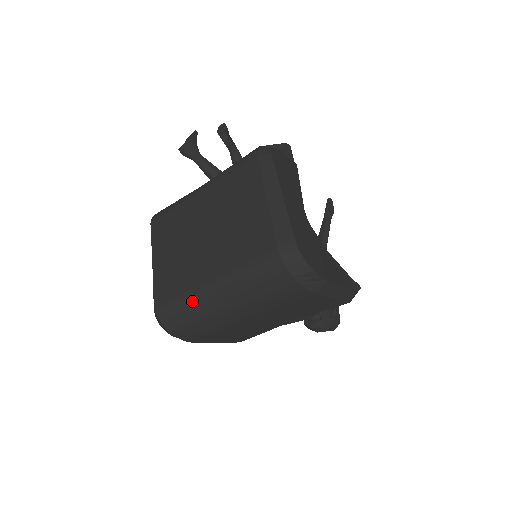
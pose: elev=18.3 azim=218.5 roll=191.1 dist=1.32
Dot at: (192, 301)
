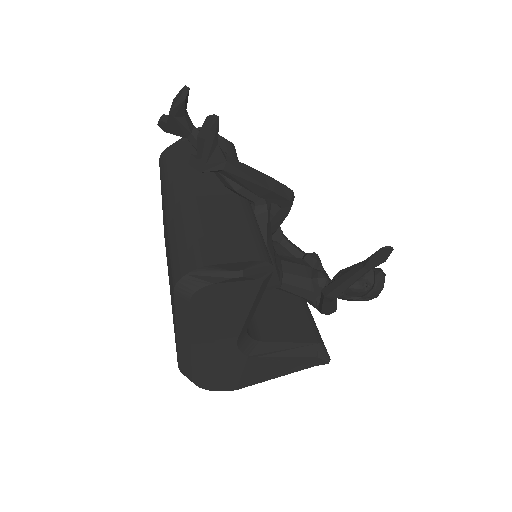
Dot at: occluded
